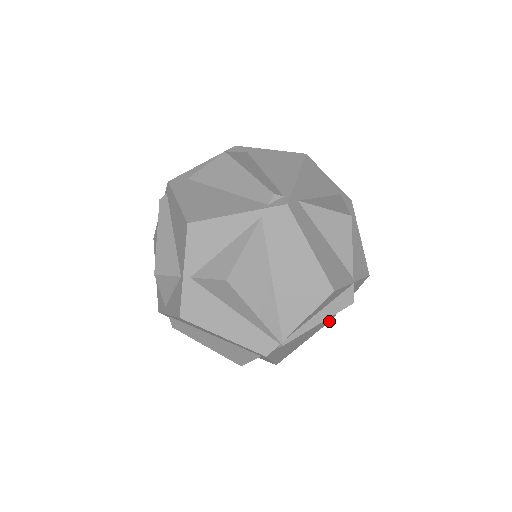
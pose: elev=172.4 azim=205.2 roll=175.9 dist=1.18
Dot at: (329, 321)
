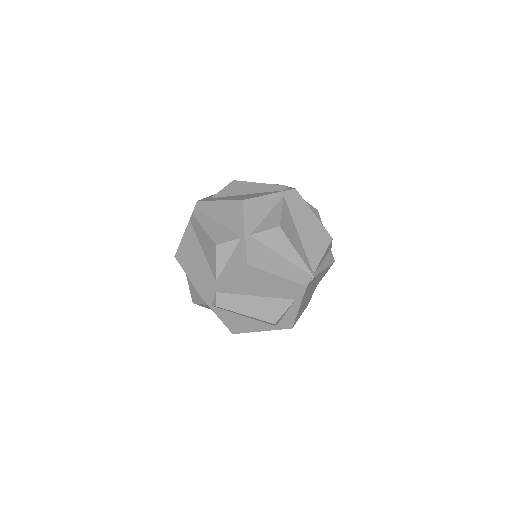
Dot at: occluded
